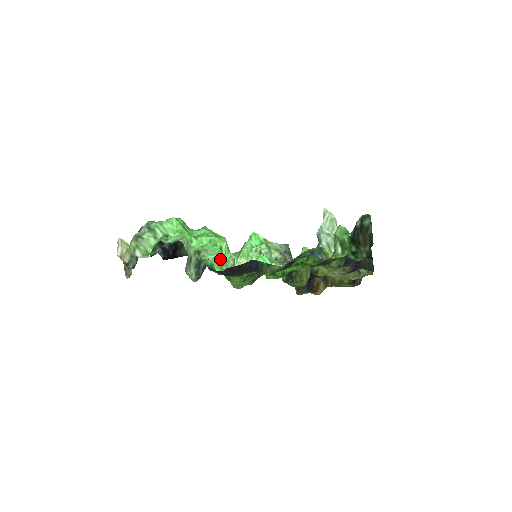
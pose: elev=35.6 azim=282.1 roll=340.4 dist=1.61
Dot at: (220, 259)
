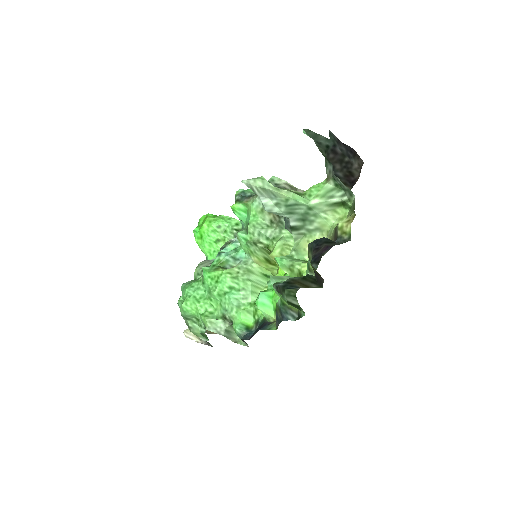
Dot at: (240, 298)
